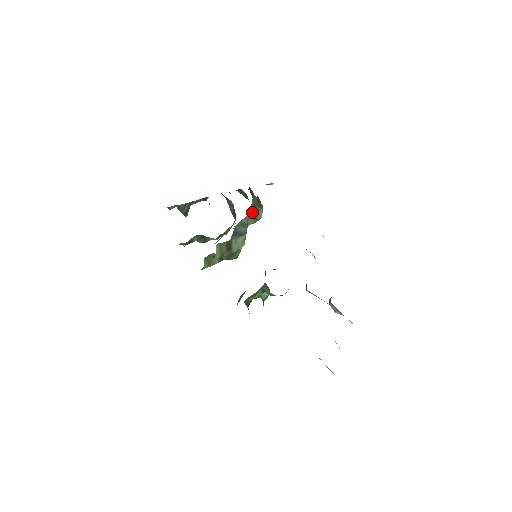
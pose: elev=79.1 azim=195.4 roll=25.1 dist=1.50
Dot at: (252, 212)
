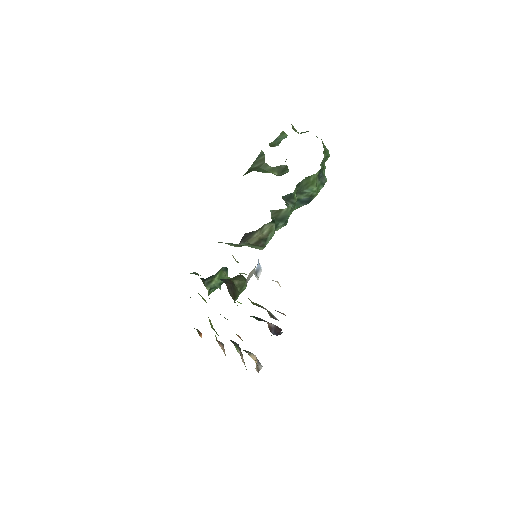
Dot at: (245, 244)
